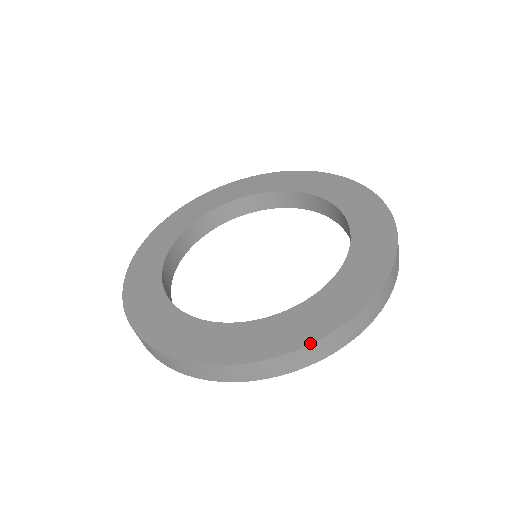
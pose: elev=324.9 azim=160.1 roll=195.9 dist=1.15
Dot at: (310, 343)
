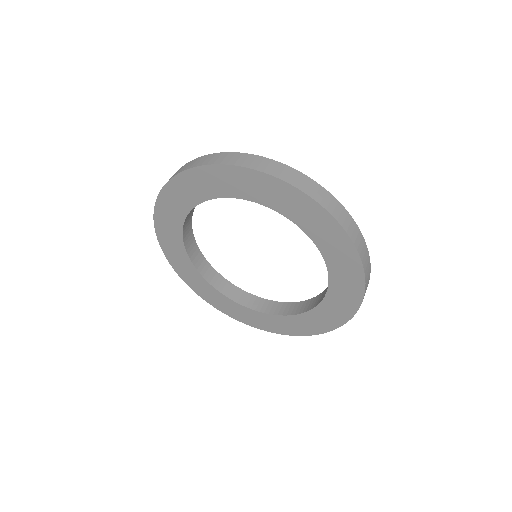
Dot at: occluded
